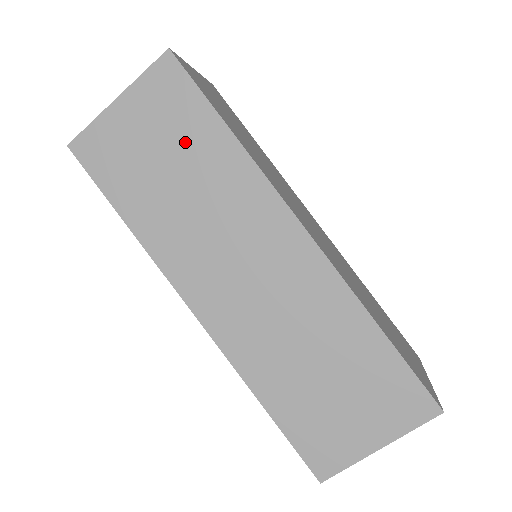
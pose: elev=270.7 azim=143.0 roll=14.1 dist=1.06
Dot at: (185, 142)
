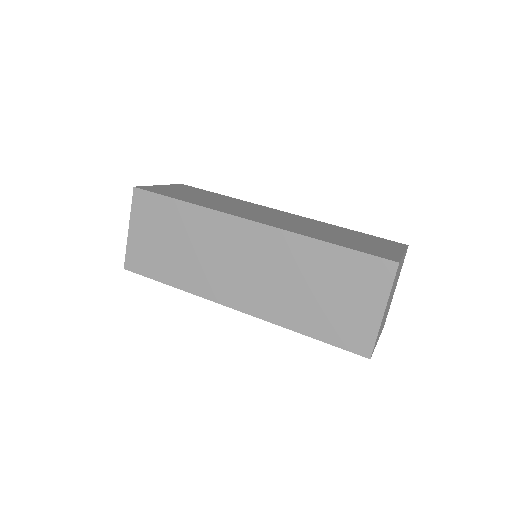
Dot at: (205, 194)
